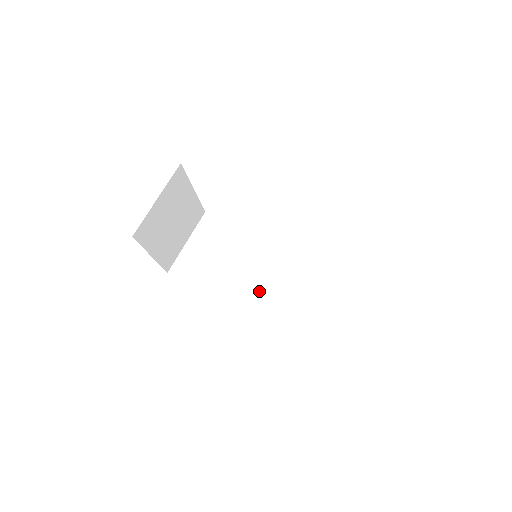
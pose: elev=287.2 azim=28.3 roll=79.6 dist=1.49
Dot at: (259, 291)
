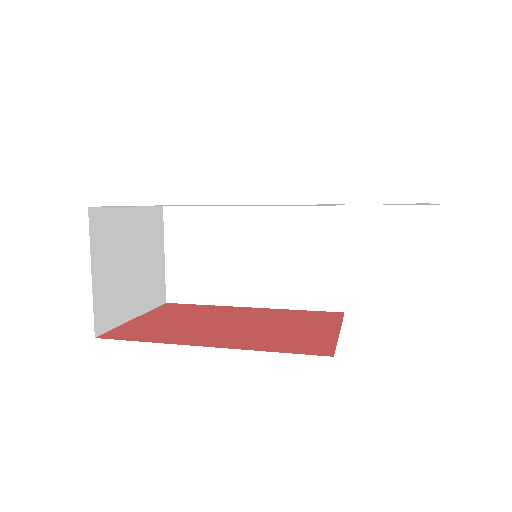
Dot at: (281, 275)
